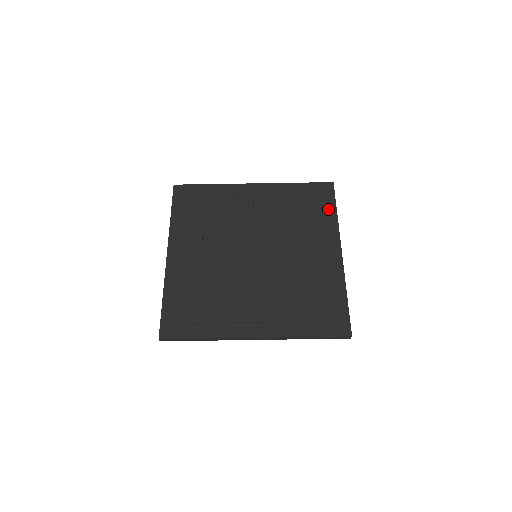
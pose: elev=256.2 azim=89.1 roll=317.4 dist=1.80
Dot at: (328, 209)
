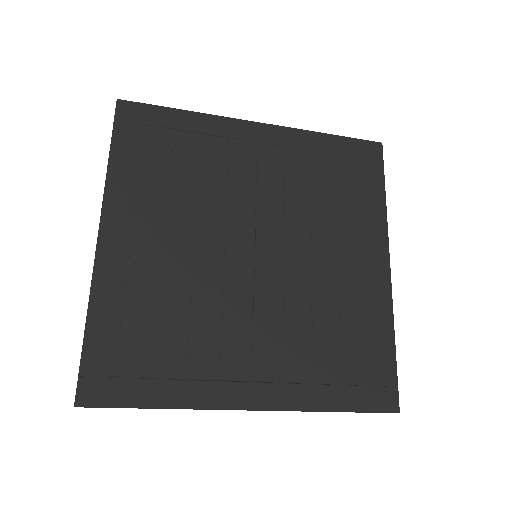
Dot at: (373, 188)
